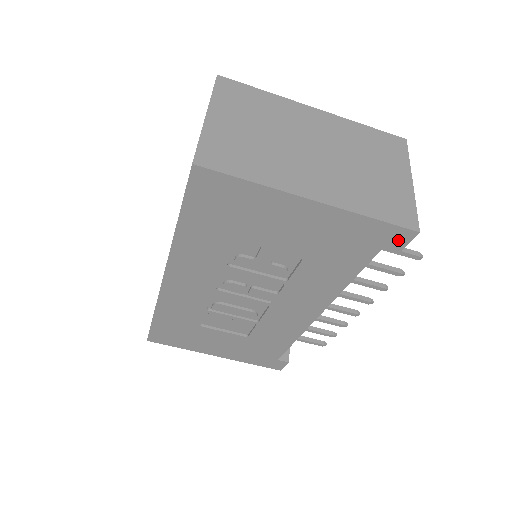
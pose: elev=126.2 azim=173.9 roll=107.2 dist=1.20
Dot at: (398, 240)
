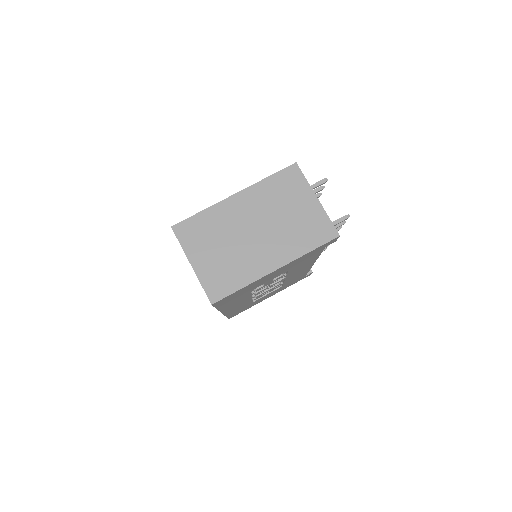
Dot at: (331, 242)
